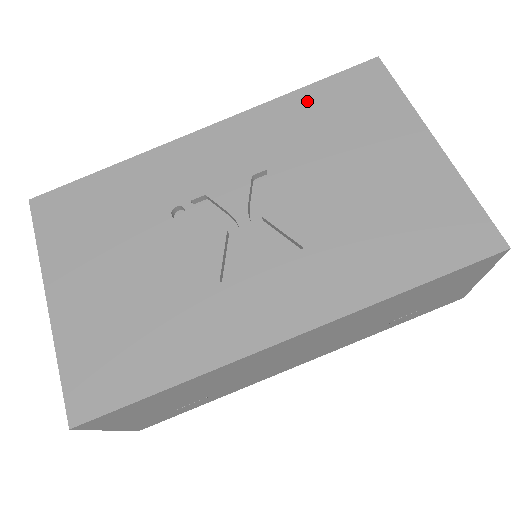
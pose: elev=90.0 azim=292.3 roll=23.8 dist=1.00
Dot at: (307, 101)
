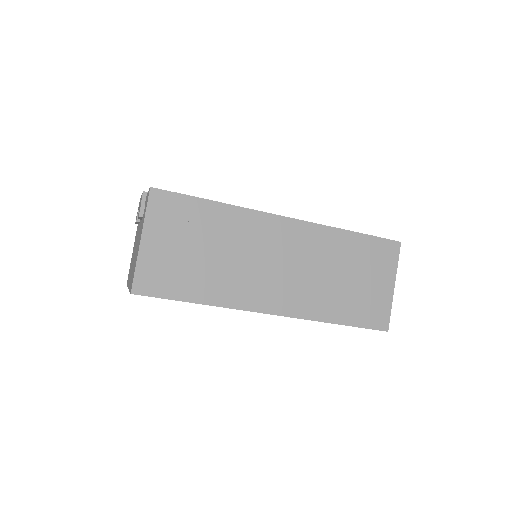
Dot at: occluded
